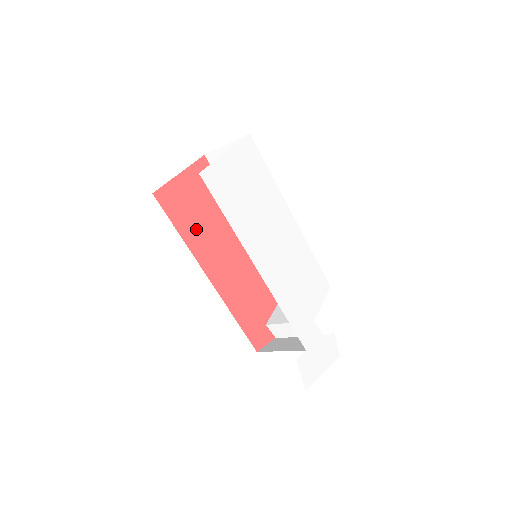
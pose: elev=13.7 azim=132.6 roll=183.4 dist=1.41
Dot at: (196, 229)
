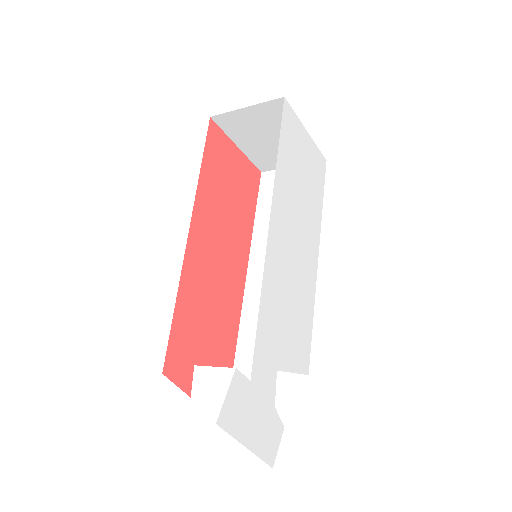
Dot at: (215, 189)
